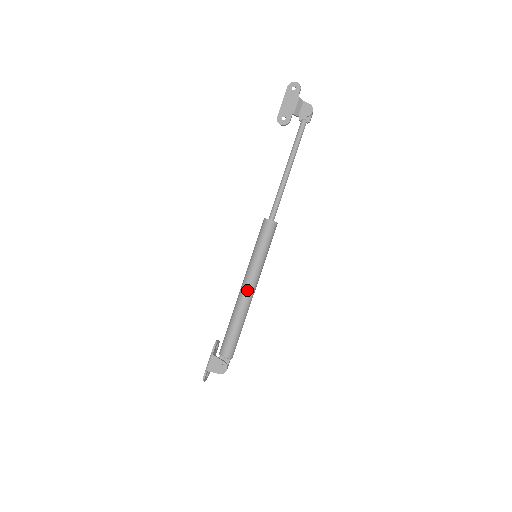
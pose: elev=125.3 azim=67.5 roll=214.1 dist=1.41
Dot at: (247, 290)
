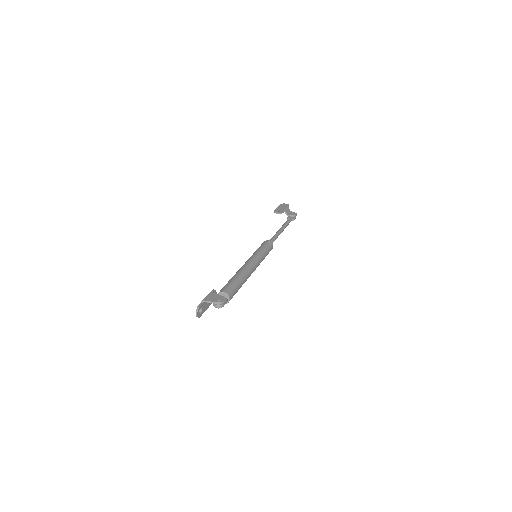
Dot at: (249, 264)
